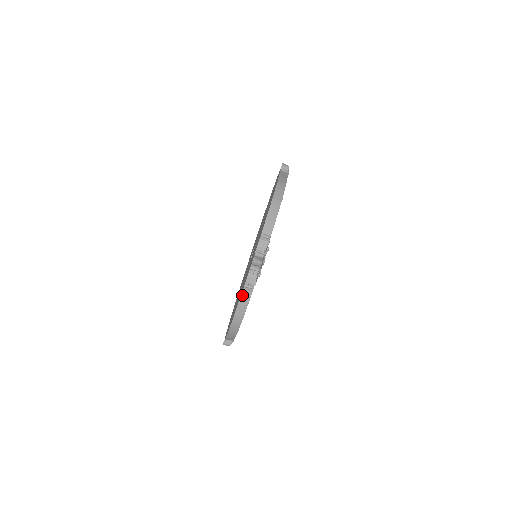
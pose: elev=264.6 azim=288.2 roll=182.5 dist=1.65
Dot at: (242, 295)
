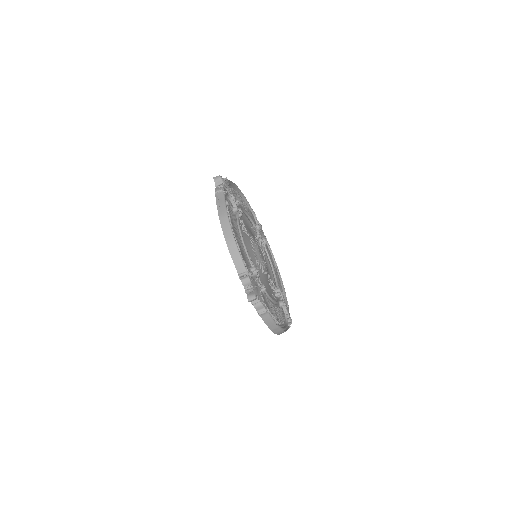
Dot at: (263, 319)
